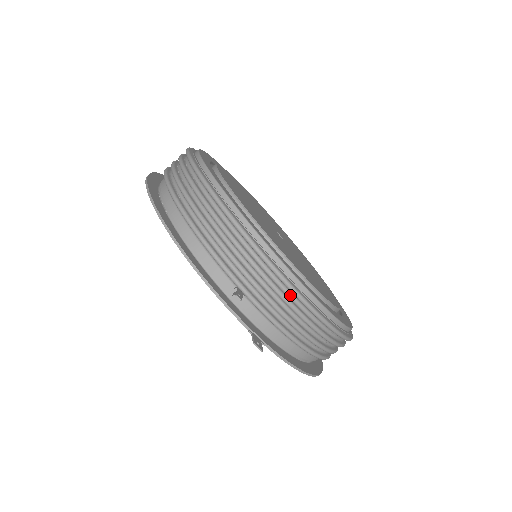
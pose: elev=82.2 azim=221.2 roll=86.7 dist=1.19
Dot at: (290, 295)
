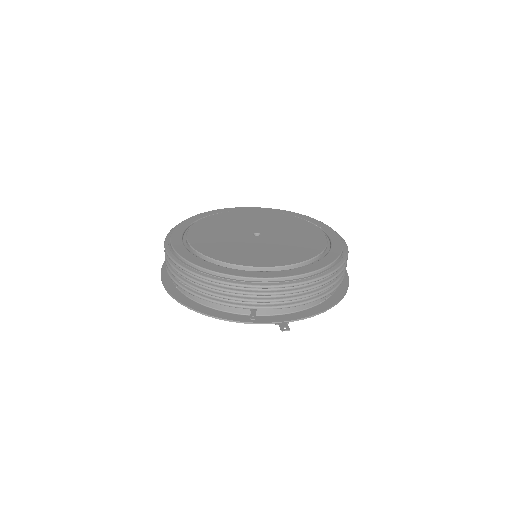
Dot at: (279, 288)
